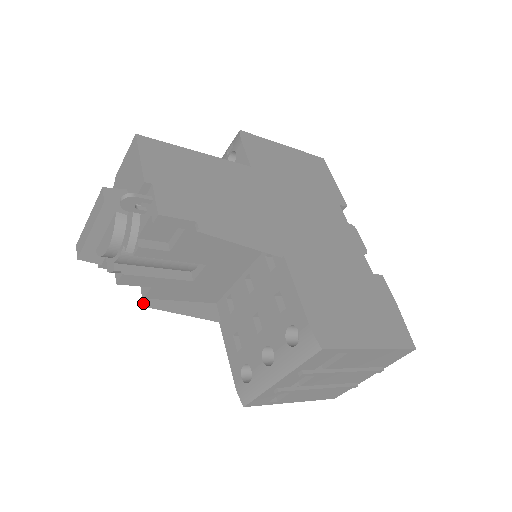
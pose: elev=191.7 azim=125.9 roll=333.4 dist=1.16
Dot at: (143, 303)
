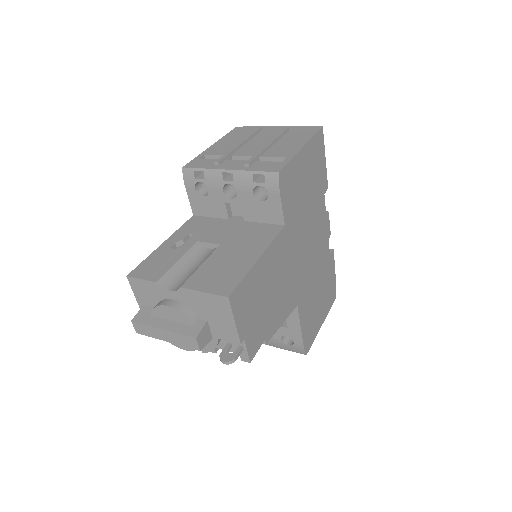
Dot at: occluded
